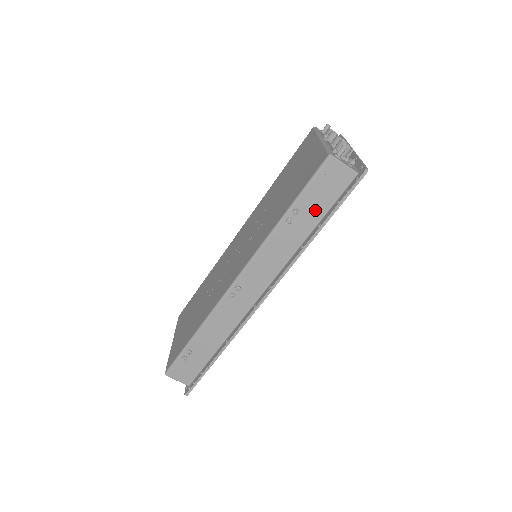
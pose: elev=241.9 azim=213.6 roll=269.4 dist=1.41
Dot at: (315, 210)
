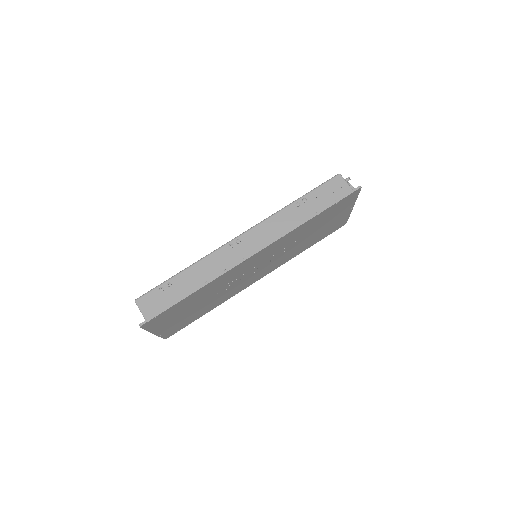
Dot at: (318, 204)
